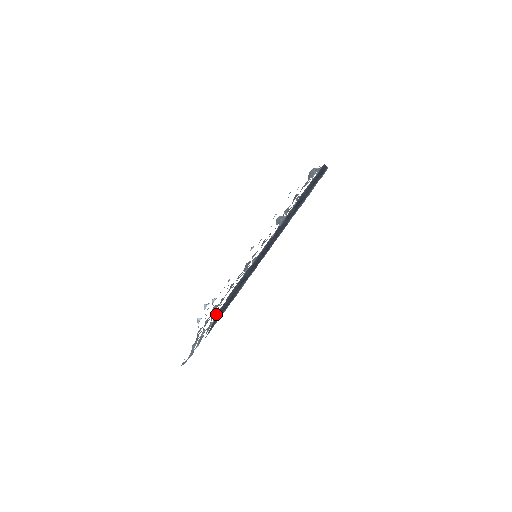
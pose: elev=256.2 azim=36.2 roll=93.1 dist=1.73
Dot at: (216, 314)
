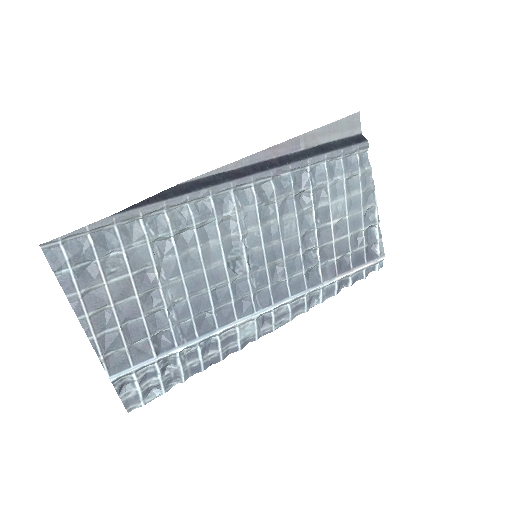
Dot at: (154, 276)
